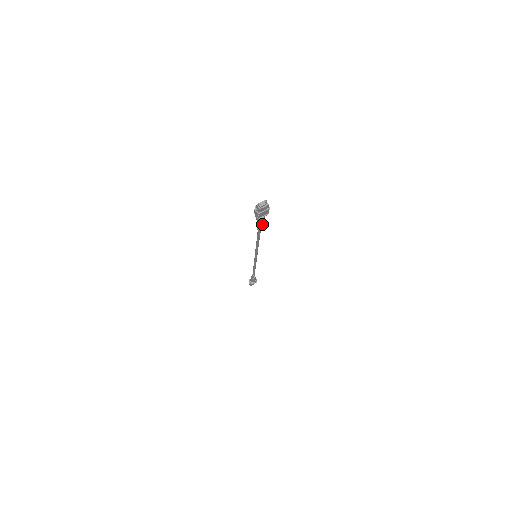
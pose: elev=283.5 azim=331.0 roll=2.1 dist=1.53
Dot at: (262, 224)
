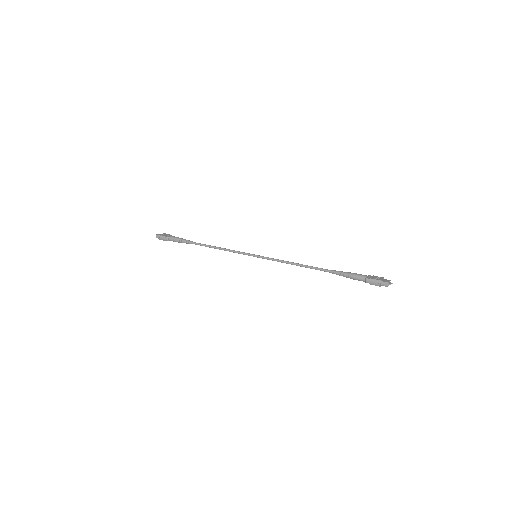
Dot at: (351, 278)
